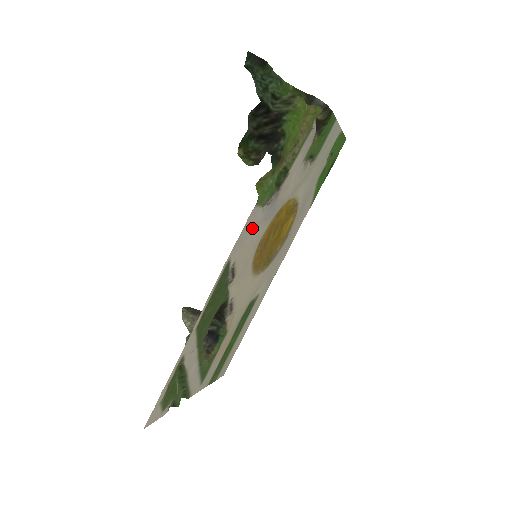
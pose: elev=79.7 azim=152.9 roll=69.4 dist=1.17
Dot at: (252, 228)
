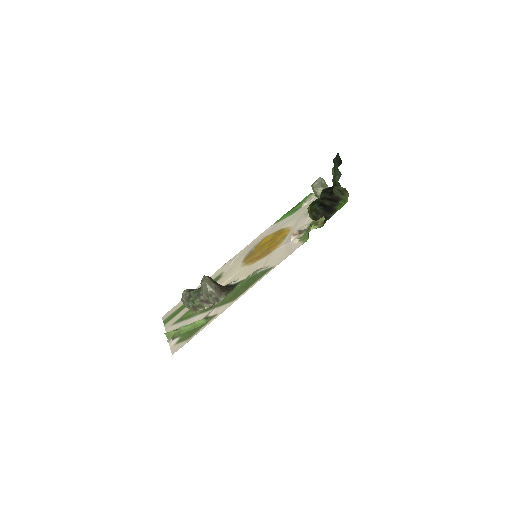
Dot at: (287, 250)
